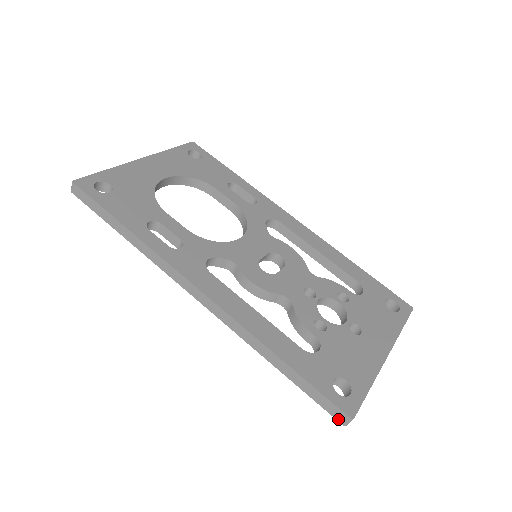
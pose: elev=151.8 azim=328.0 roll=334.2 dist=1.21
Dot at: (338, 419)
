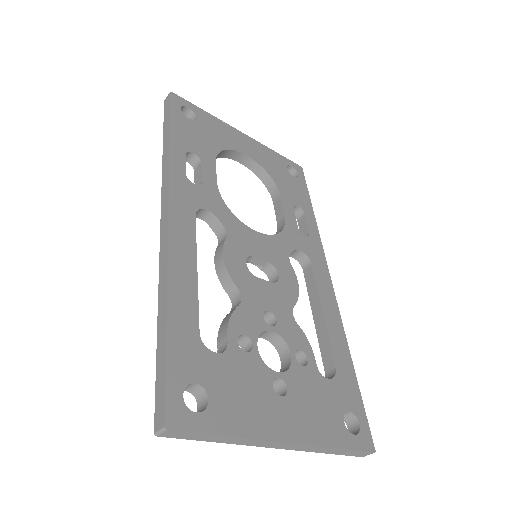
Dot at: (156, 420)
